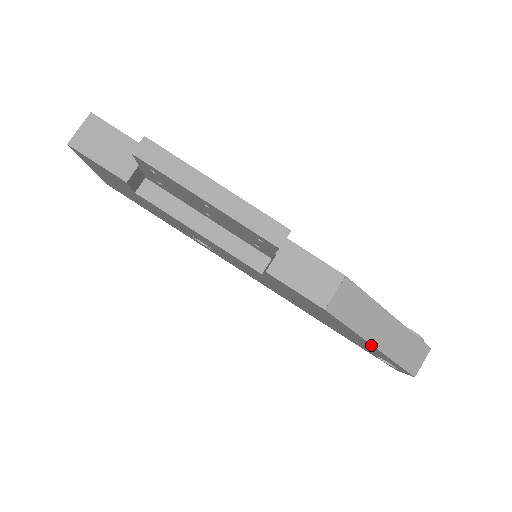
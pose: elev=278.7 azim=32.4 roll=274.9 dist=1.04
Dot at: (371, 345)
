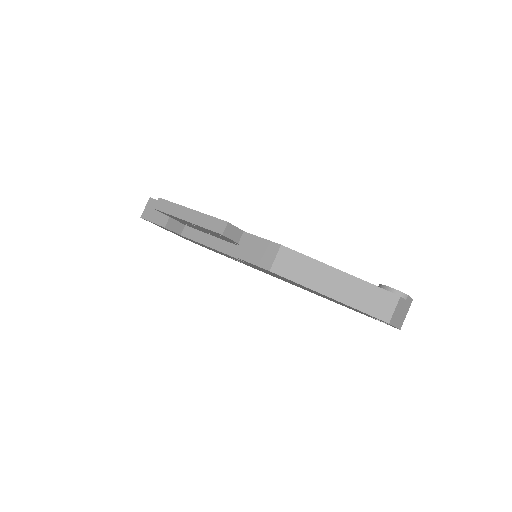
Dot at: occluded
